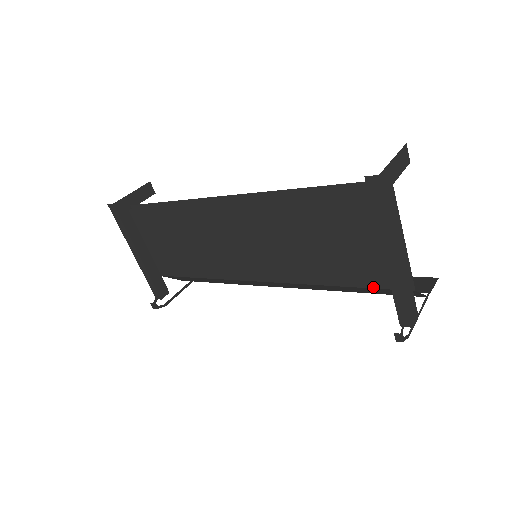
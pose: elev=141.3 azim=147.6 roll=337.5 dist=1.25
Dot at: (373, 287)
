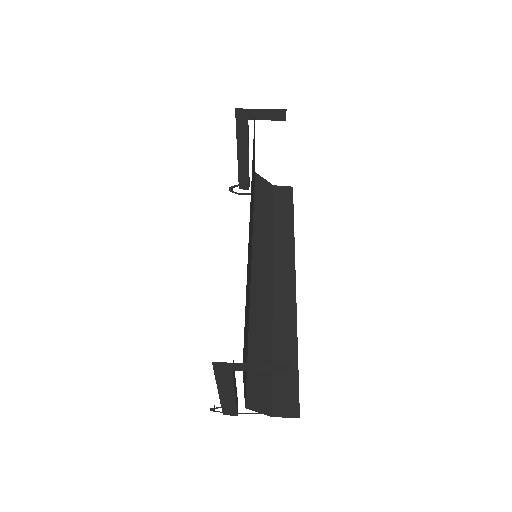
Dot at: occluded
